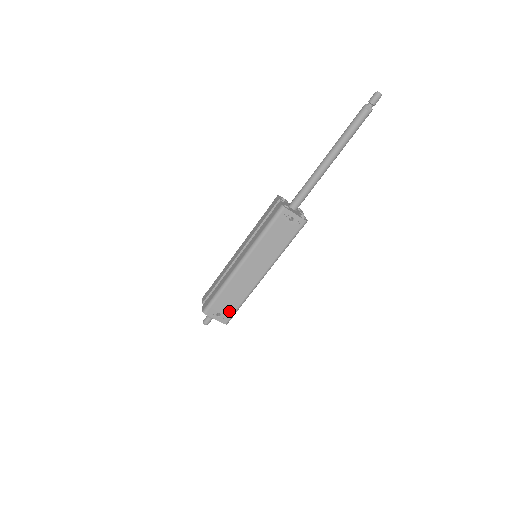
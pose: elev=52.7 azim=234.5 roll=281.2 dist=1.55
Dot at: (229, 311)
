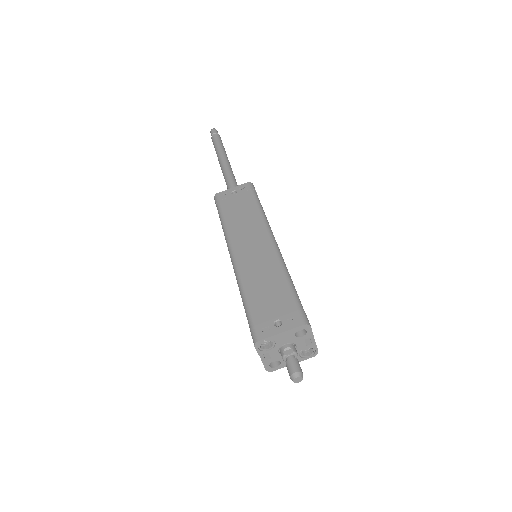
Dot at: (285, 306)
